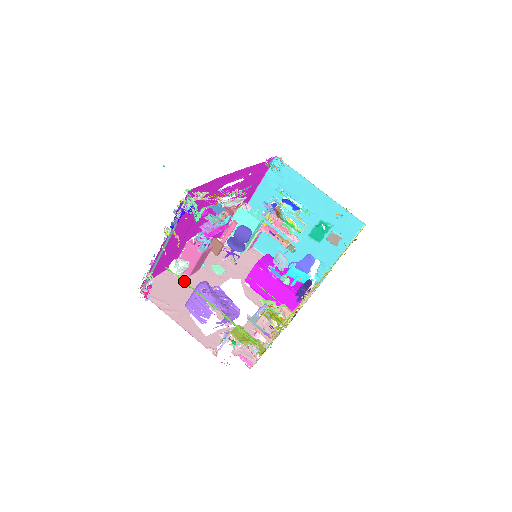
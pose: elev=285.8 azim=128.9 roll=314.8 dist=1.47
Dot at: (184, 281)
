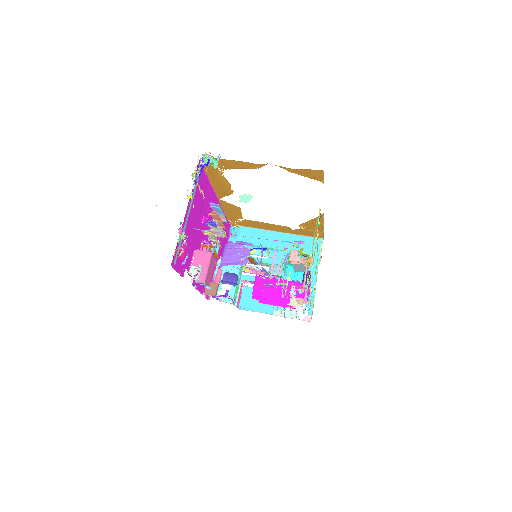
Dot at: occluded
